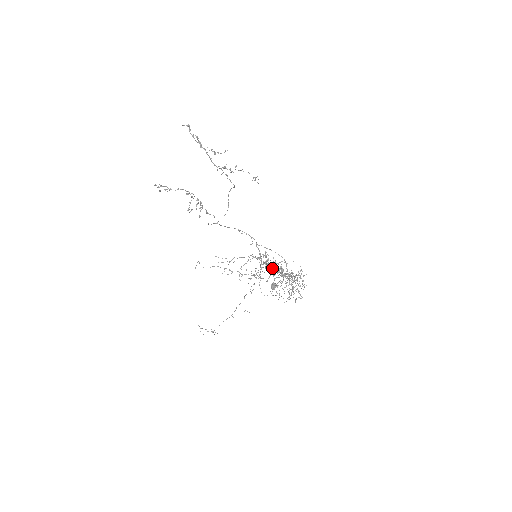
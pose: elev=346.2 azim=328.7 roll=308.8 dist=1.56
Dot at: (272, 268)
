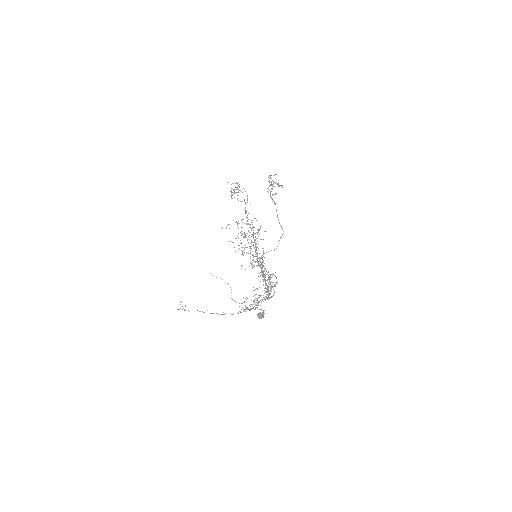
Dot at: (262, 273)
